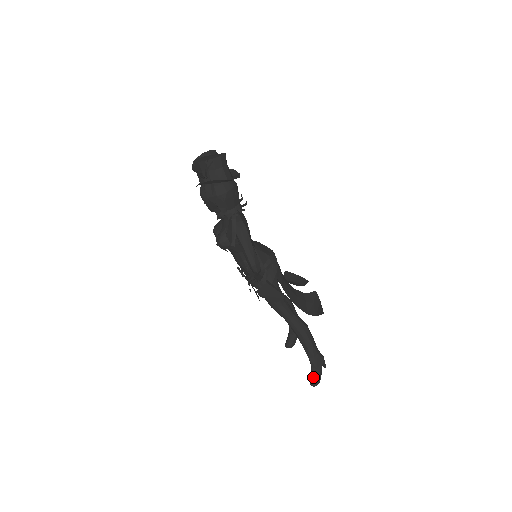
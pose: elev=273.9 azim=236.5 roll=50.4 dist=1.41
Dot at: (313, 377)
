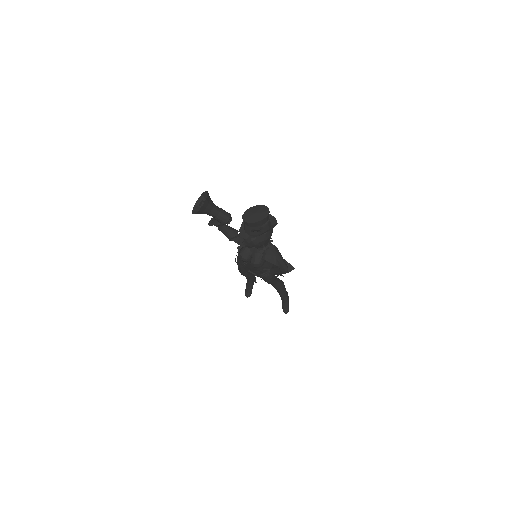
Dot at: (286, 308)
